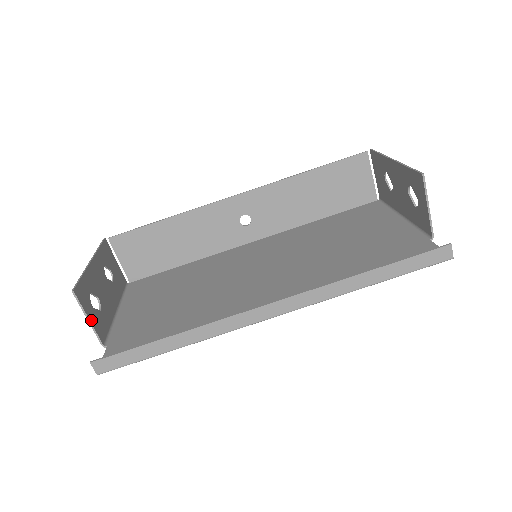
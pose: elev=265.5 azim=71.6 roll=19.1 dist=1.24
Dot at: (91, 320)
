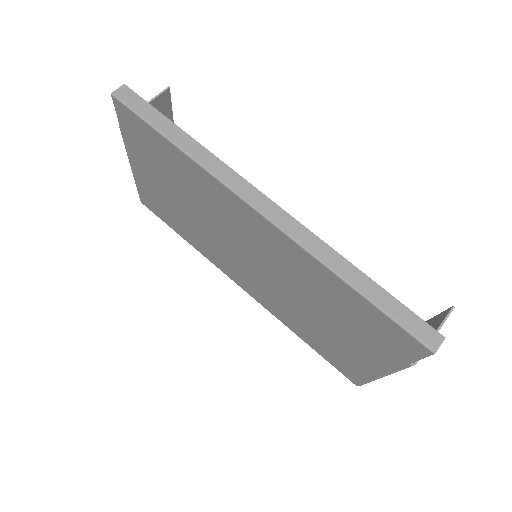
Dot at: occluded
